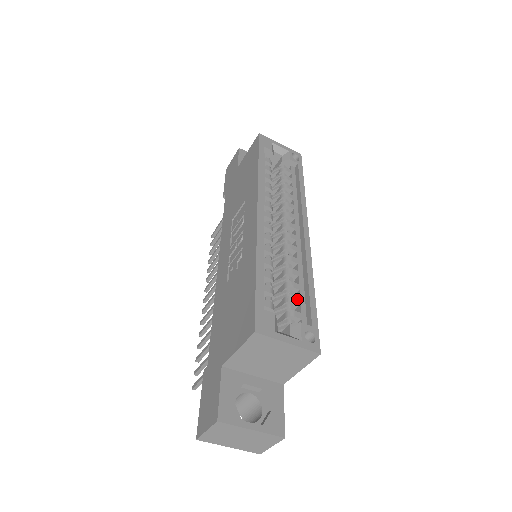
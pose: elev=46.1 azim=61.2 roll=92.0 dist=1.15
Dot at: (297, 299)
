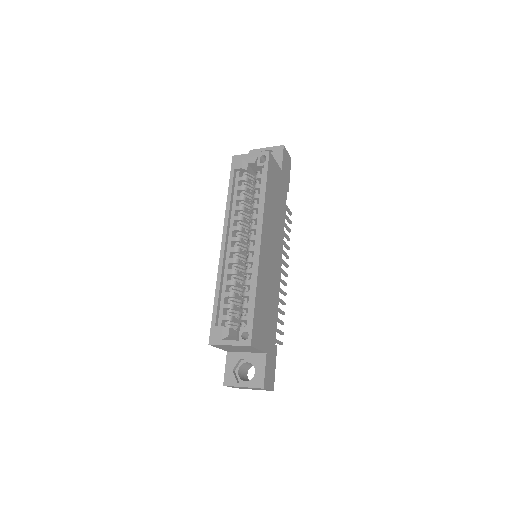
Dot at: (246, 305)
